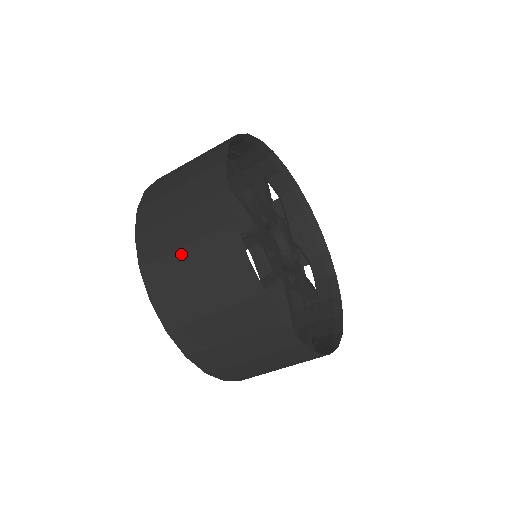
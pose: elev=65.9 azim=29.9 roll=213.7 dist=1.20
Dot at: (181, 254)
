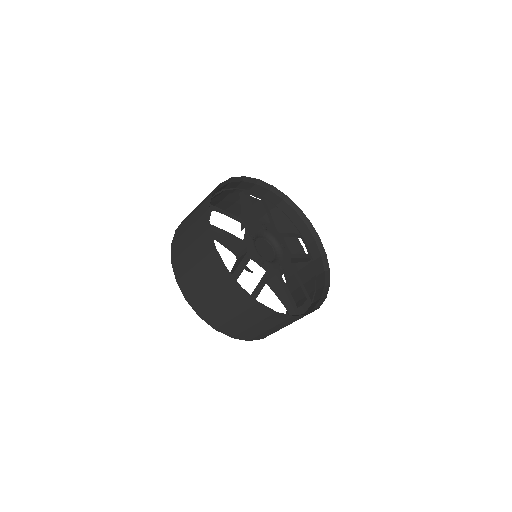
Dot at: (205, 290)
